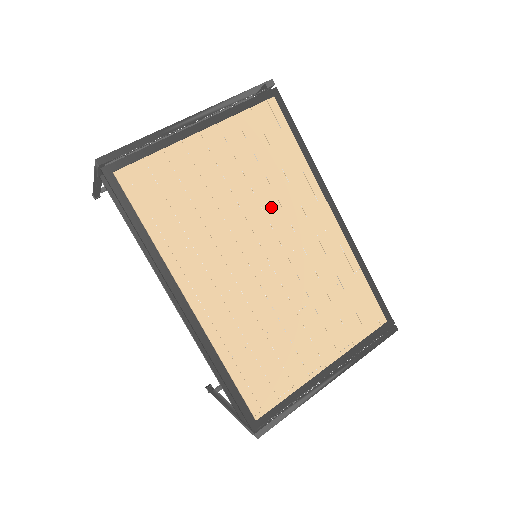
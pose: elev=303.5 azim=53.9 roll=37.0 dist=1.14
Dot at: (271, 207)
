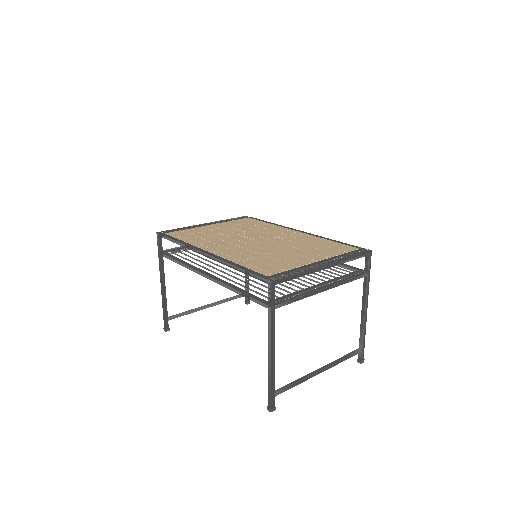
Dot at: (255, 233)
